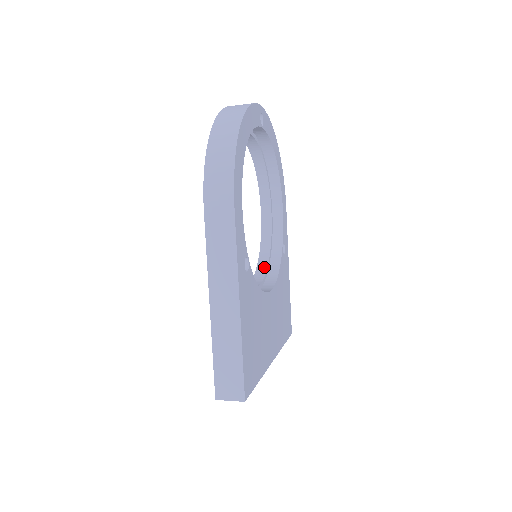
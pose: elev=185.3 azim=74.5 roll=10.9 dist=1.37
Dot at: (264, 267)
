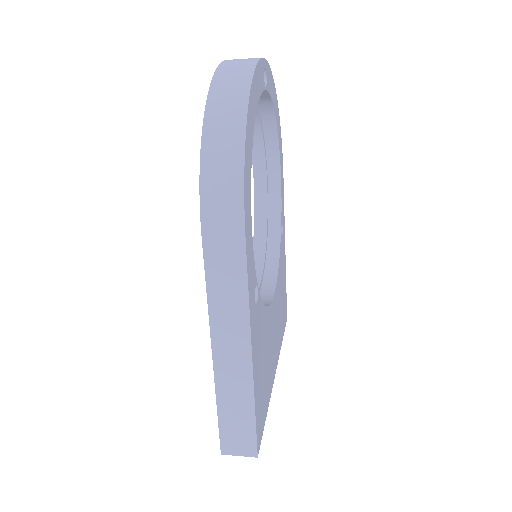
Dot at: (261, 257)
